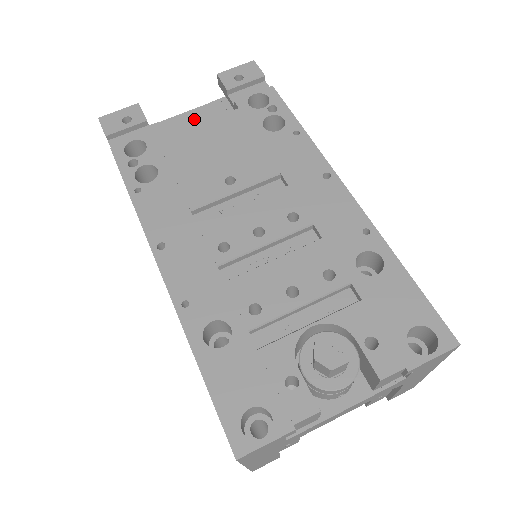
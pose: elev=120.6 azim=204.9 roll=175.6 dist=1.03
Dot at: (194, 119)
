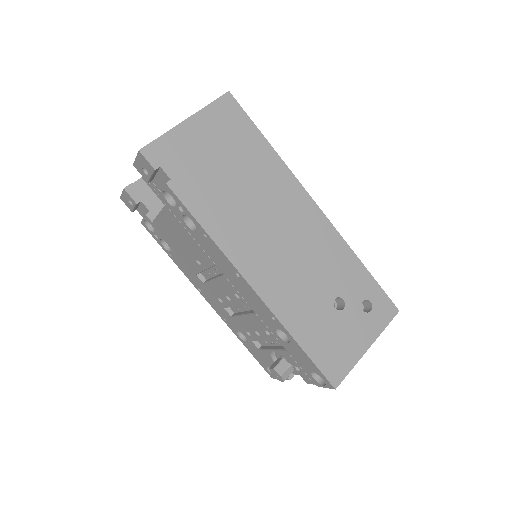
Dot at: occluded
